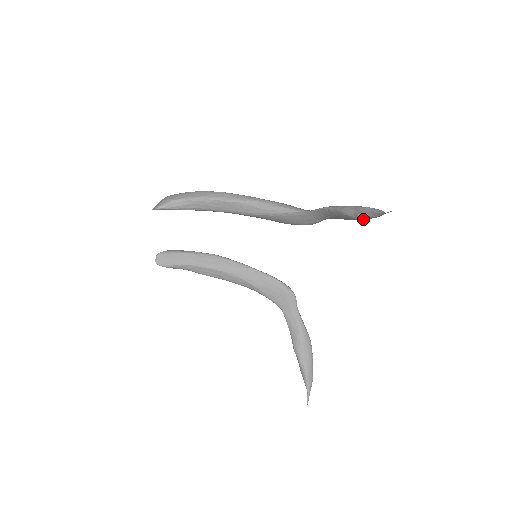
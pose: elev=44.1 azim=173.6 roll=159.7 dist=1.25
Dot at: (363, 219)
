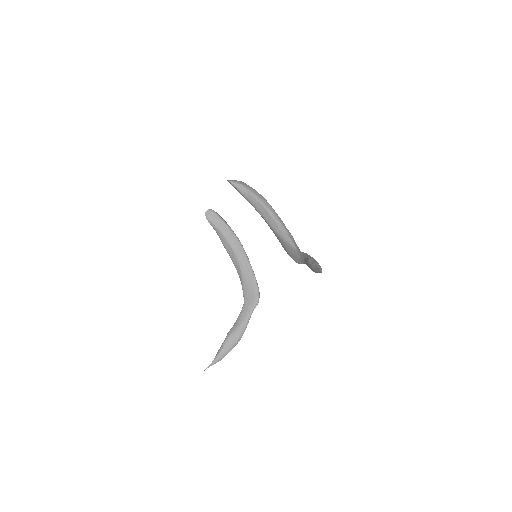
Dot at: (313, 270)
